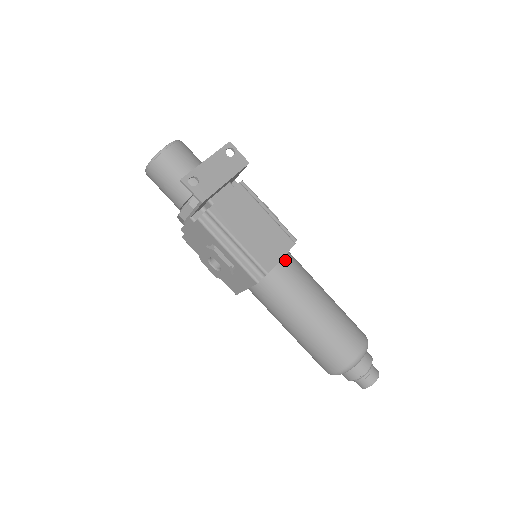
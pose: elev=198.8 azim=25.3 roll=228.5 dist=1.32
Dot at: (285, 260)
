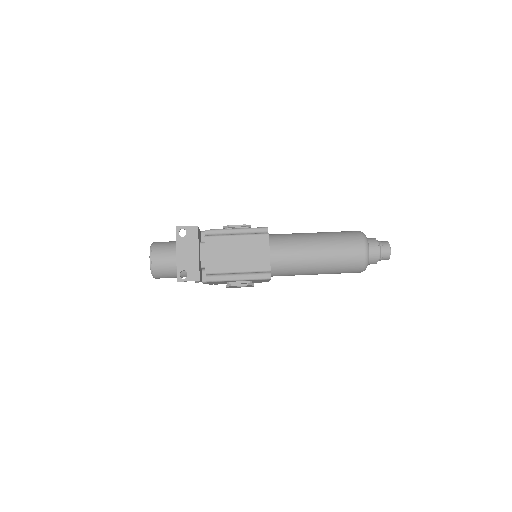
Dot at: (272, 249)
